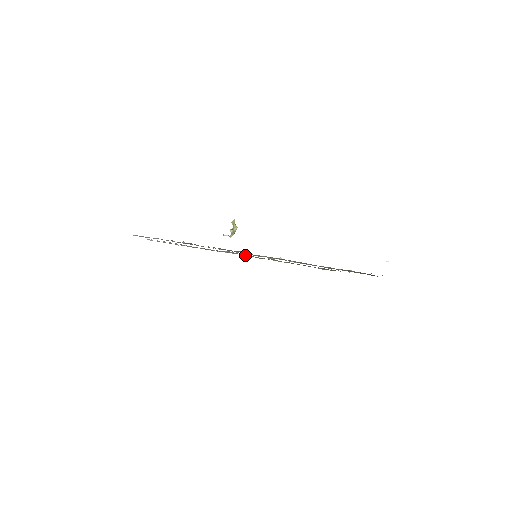
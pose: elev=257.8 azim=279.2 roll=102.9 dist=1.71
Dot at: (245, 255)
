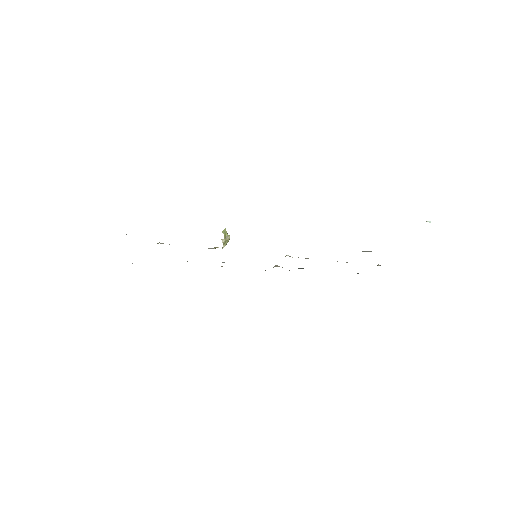
Dot at: occluded
